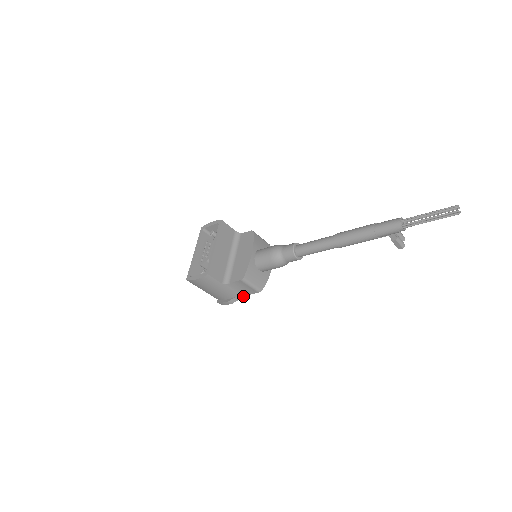
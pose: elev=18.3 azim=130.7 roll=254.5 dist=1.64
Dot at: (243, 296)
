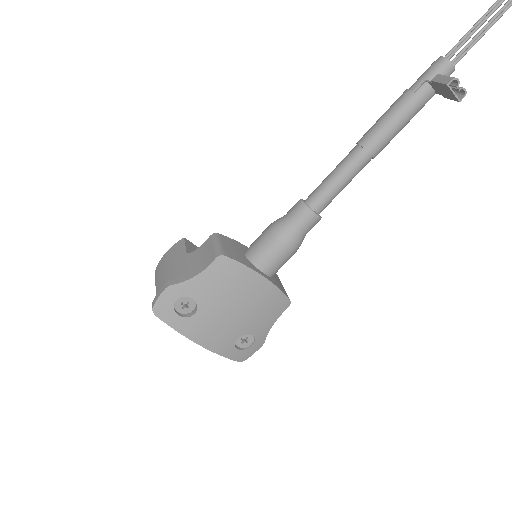
Dot at: (193, 276)
